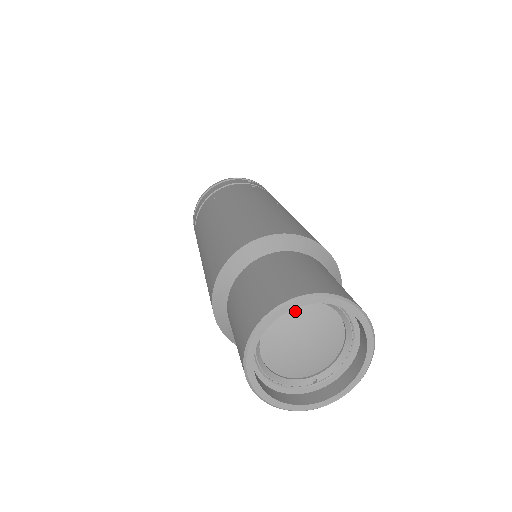
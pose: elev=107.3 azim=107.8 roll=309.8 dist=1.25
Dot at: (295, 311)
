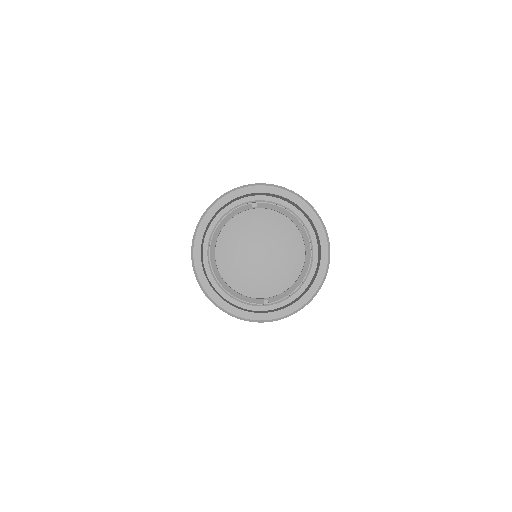
Dot at: (256, 216)
